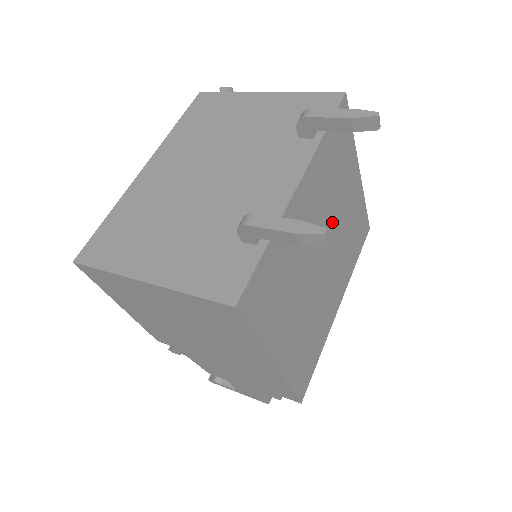
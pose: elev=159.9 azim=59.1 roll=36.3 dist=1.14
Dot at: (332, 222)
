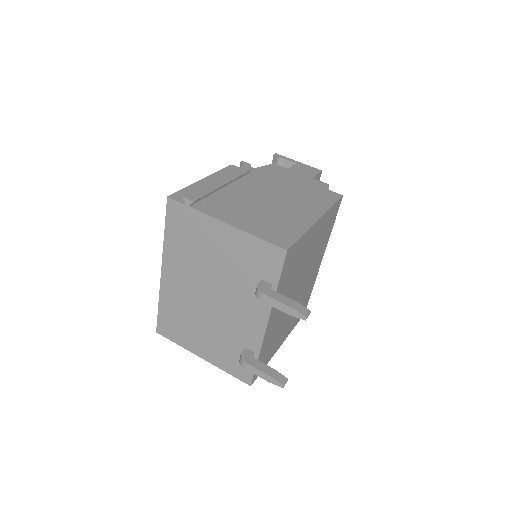
Dot at: (300, 273)
